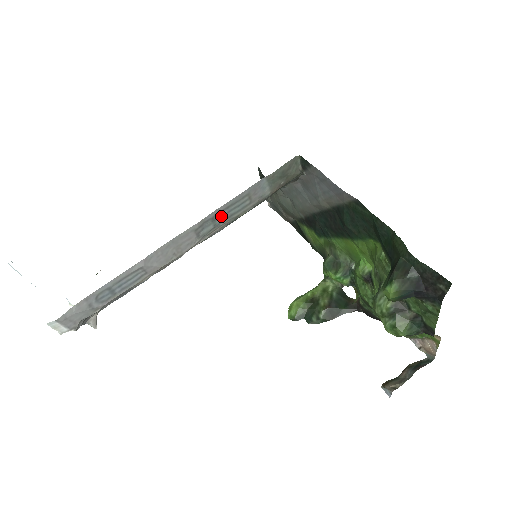
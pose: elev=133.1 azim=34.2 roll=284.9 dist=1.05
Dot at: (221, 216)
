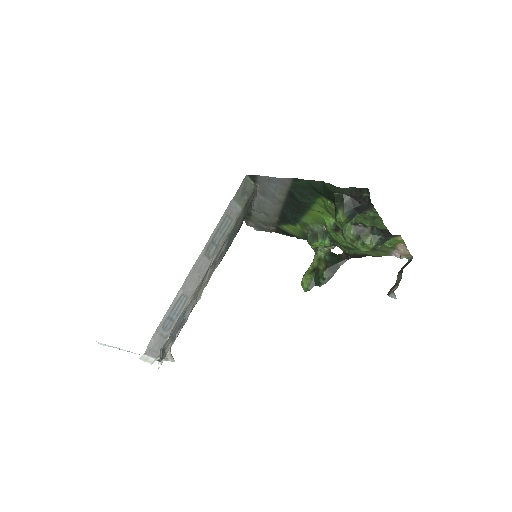
Dot at: (217, 238)
